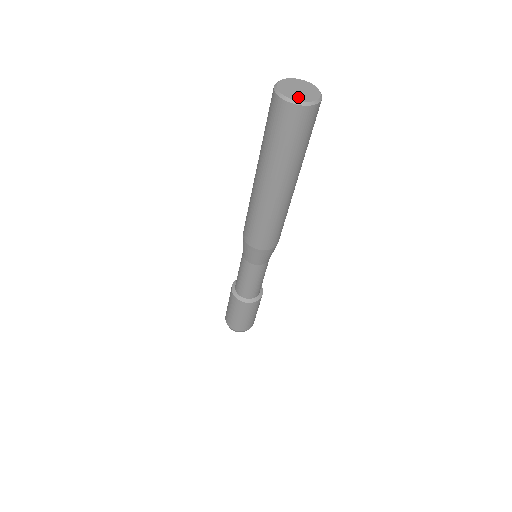
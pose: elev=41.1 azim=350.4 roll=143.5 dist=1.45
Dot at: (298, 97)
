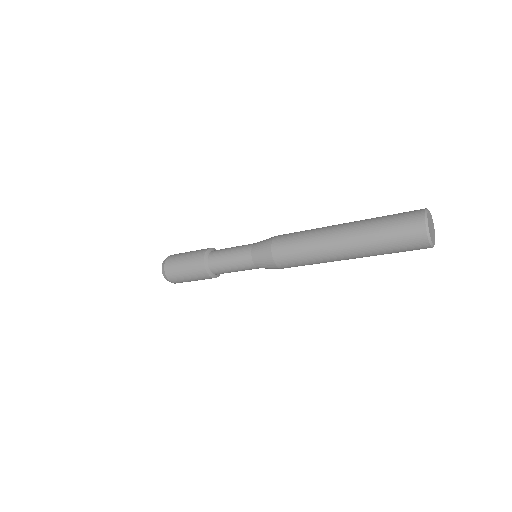
Dot at: (434, 238)
